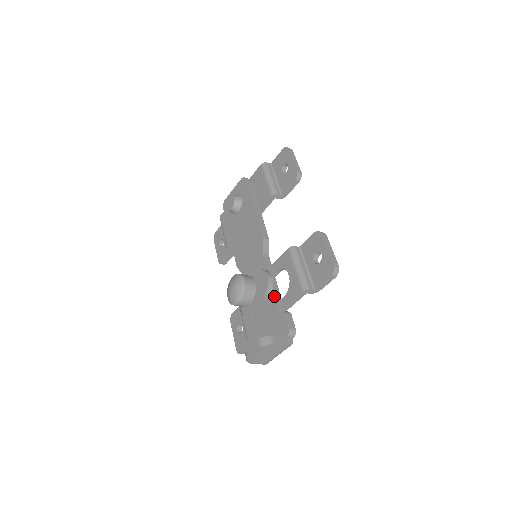
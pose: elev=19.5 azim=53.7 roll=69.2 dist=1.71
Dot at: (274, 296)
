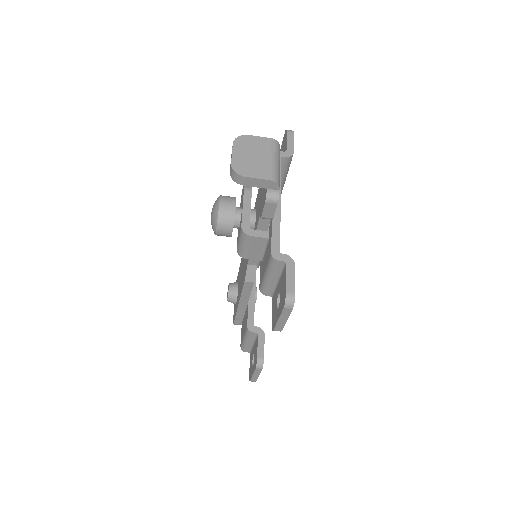
Dot at: (258, 189)
